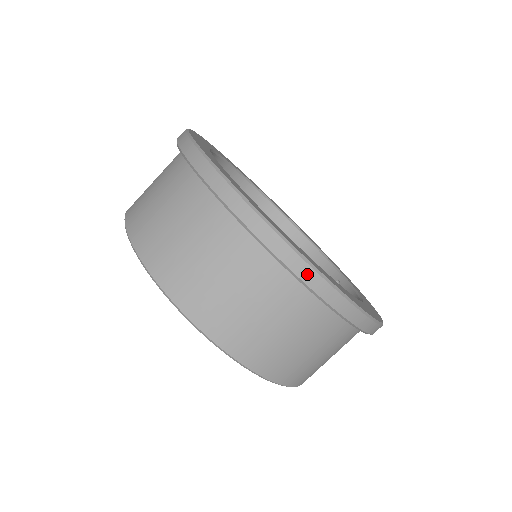
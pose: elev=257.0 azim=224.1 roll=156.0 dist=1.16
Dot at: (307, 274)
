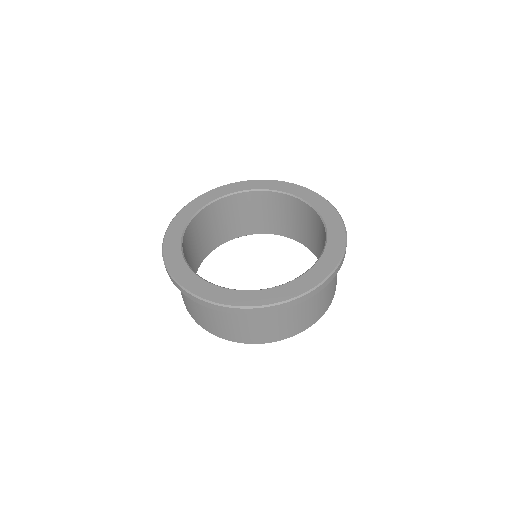
Dot at: (191, 297)
